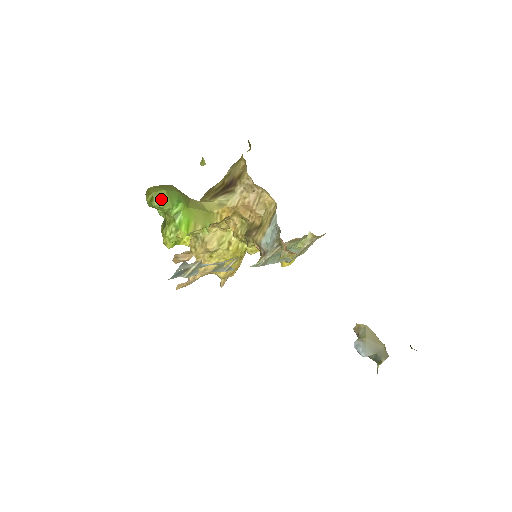
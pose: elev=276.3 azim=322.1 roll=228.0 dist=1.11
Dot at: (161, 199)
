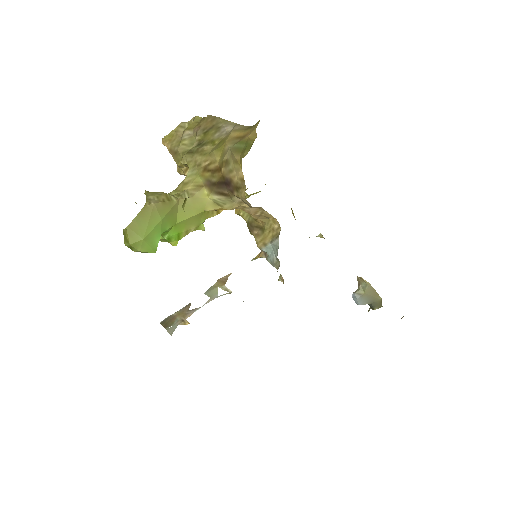
Dot at: (141, 249)
